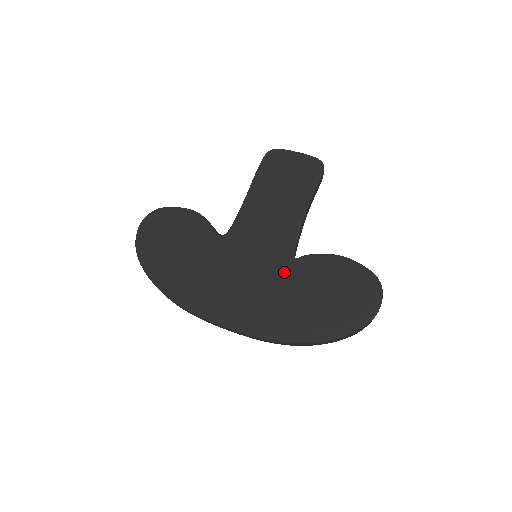
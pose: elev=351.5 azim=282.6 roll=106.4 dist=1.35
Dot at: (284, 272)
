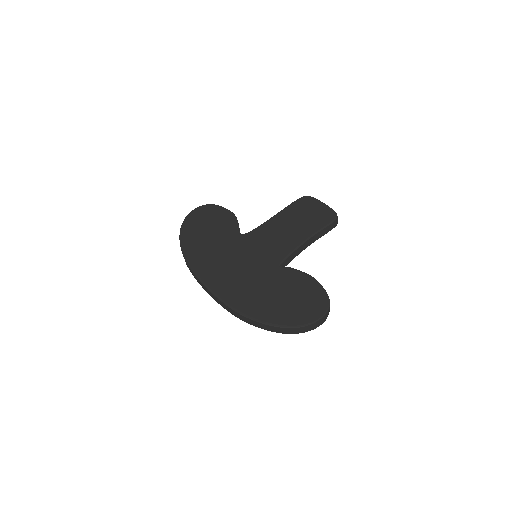
Dot at: (267, 271)
